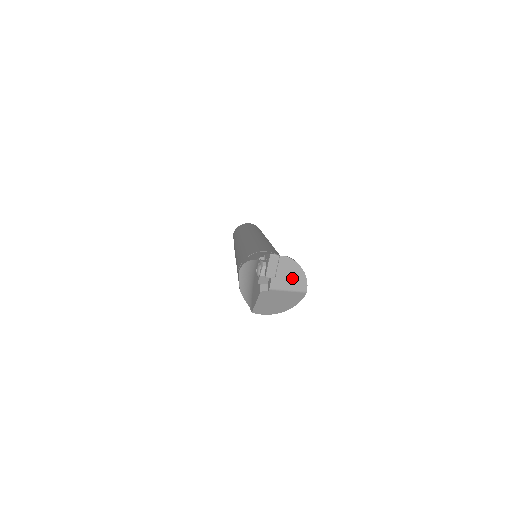
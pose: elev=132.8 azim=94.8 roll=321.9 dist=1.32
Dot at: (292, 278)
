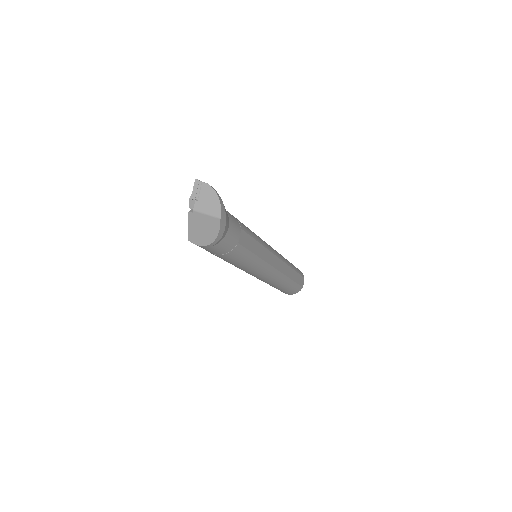
Dot at: (210, 203)
